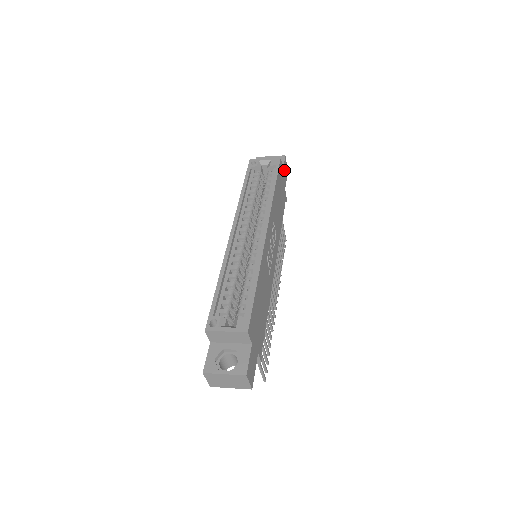
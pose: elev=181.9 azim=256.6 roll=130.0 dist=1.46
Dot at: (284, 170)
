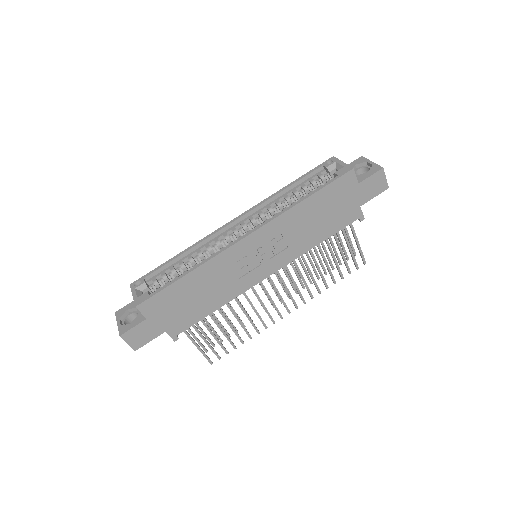
Dot at: (368, 184)
